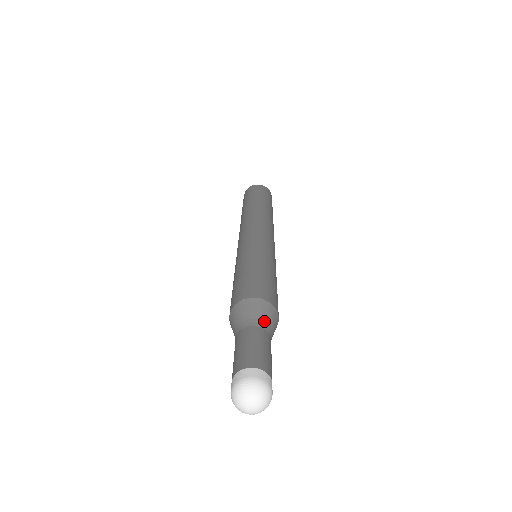
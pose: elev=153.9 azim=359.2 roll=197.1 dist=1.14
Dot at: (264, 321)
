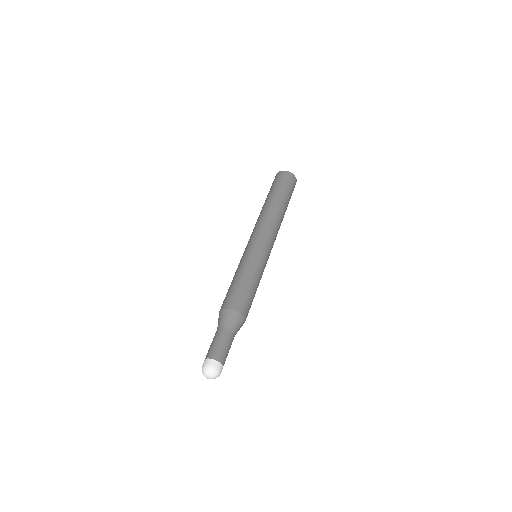
Dot at: (236, 329)
